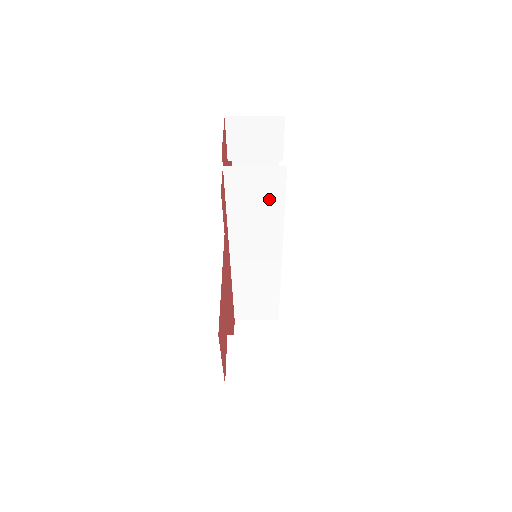
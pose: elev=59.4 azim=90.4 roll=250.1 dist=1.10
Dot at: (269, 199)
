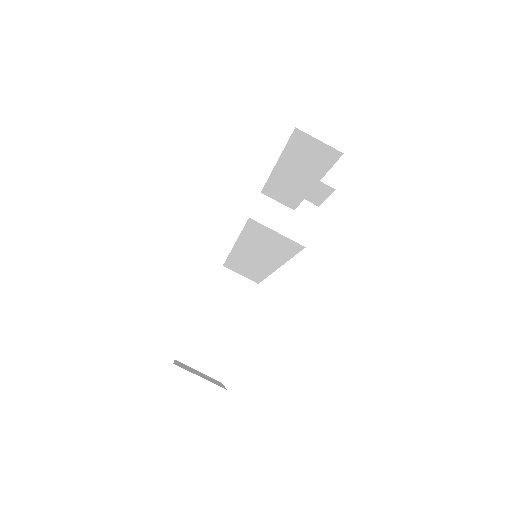
Dot at: (281, 248)
